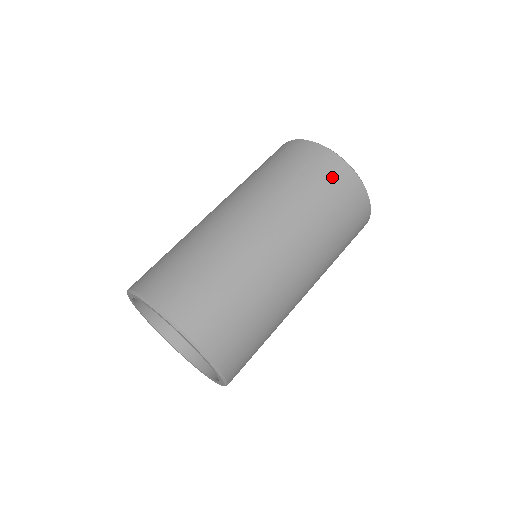
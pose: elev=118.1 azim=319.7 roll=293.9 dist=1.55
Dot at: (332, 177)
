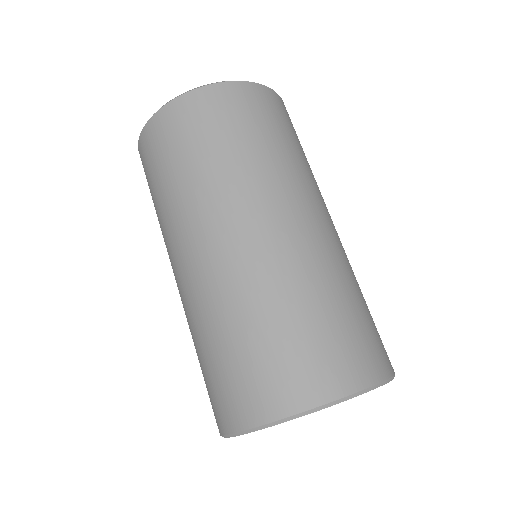
Dot at: (223, 111)
